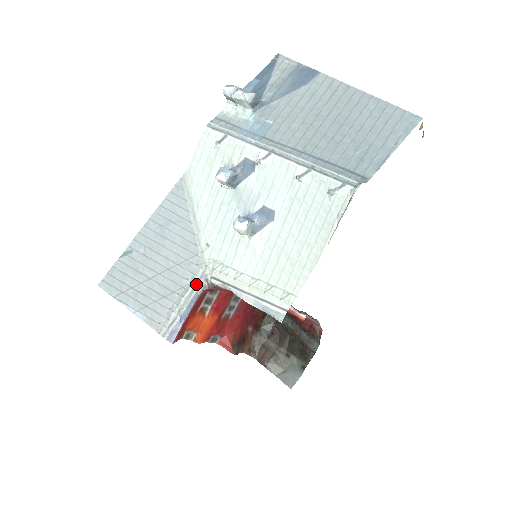
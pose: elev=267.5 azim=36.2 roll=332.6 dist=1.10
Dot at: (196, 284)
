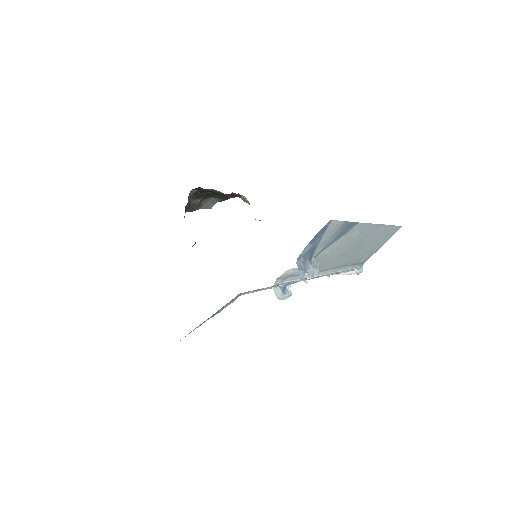
Dot at: occluded
